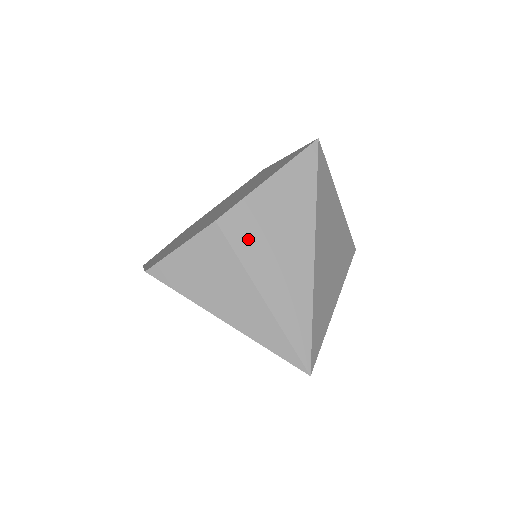
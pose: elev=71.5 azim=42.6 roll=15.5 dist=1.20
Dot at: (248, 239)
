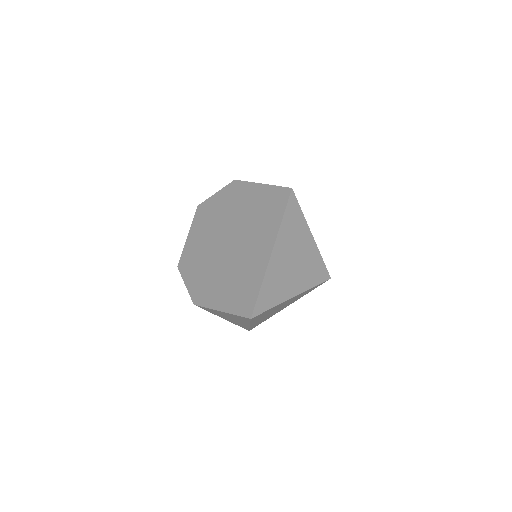
Dot at: (212, 312)
